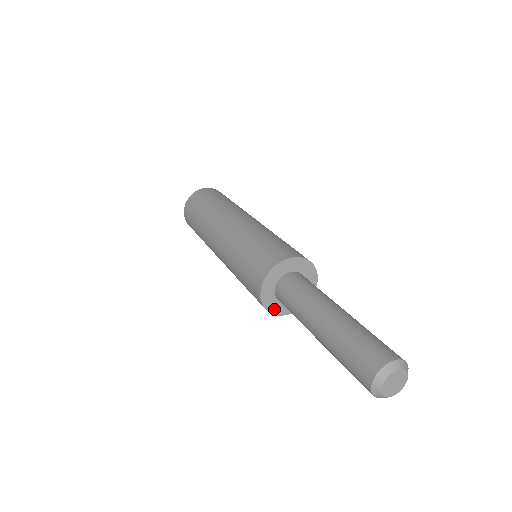
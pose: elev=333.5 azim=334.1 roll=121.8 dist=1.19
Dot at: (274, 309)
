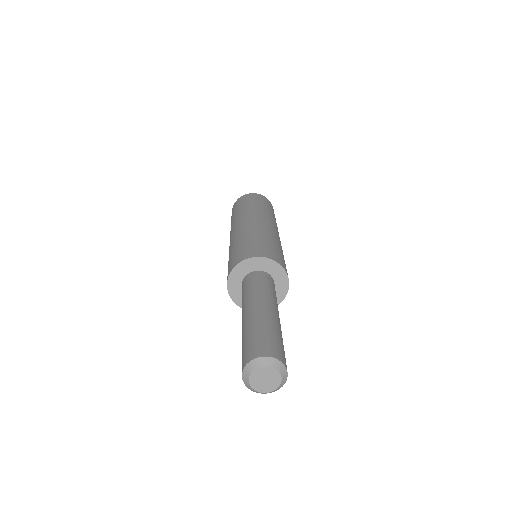
Dot at: occluded
